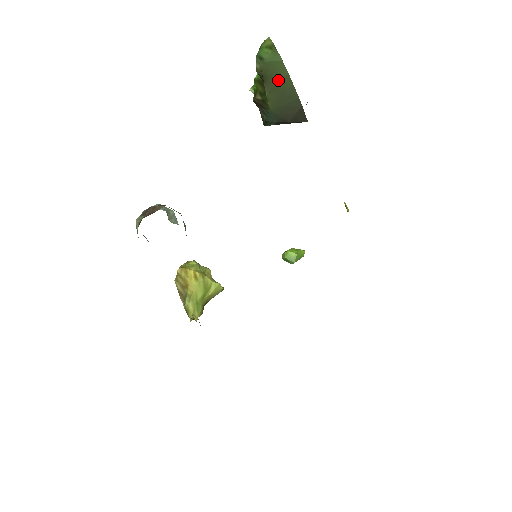
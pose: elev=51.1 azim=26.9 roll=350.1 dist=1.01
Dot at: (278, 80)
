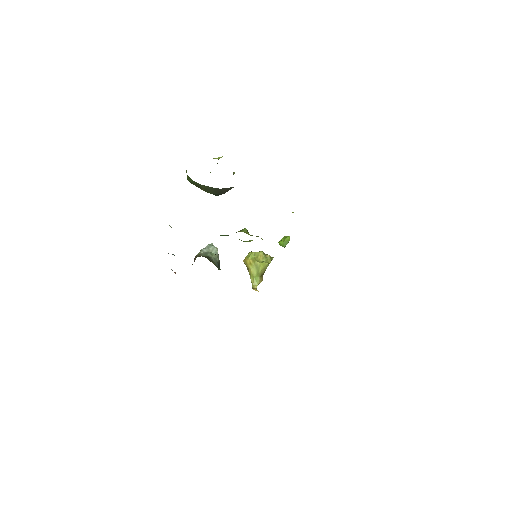
Dot at: (201, 187)
